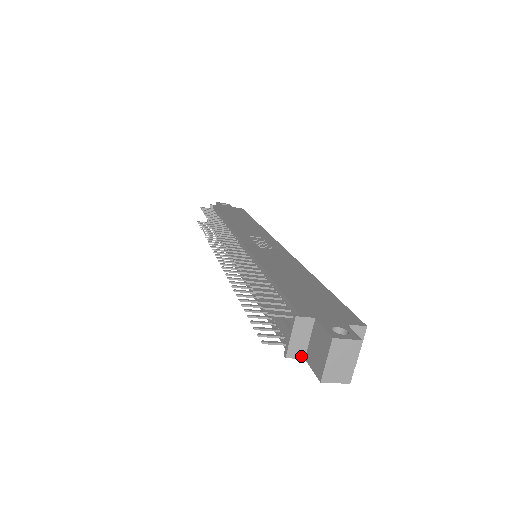
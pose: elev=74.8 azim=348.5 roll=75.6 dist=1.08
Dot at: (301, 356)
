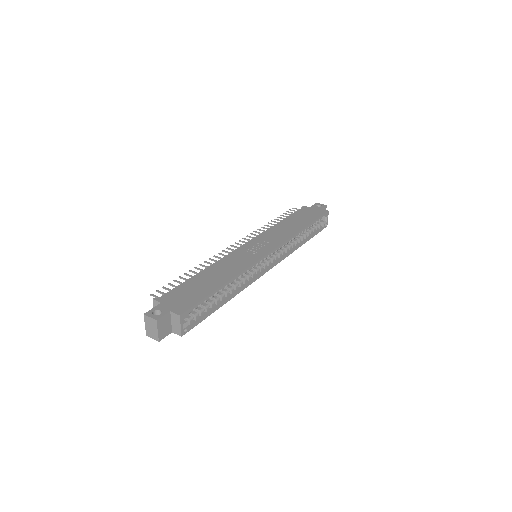
Dot at: occluded
